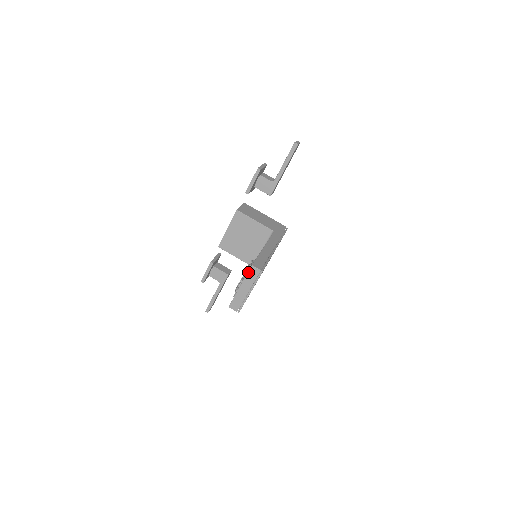
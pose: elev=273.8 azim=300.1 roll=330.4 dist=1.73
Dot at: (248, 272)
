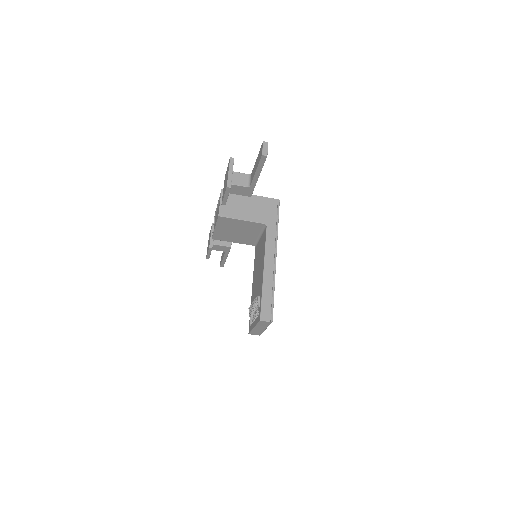
Dot at: (258, 323)
